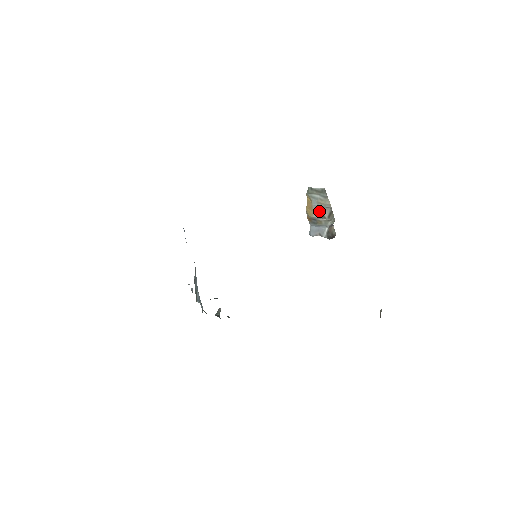
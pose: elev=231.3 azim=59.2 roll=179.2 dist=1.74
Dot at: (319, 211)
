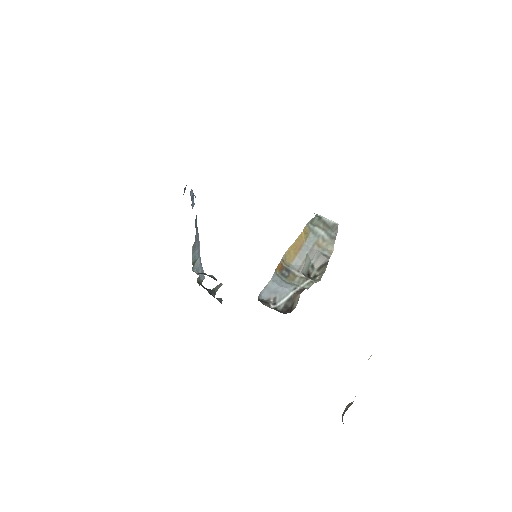
Dot at: (307, 257)
